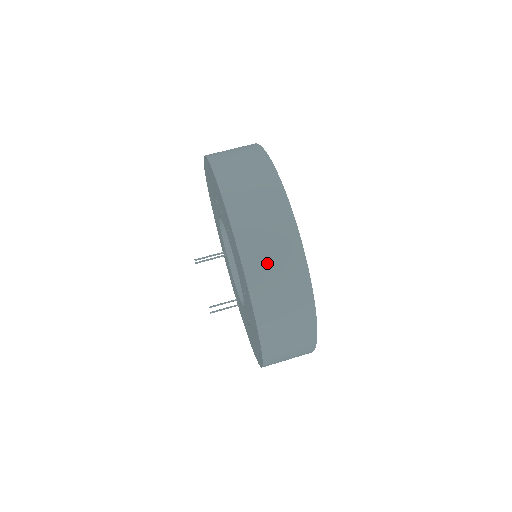
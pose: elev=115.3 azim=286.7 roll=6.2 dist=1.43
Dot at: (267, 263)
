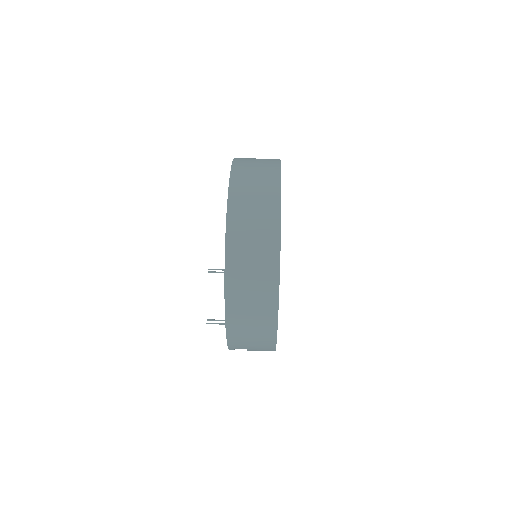
Dot at: (248, 199)
